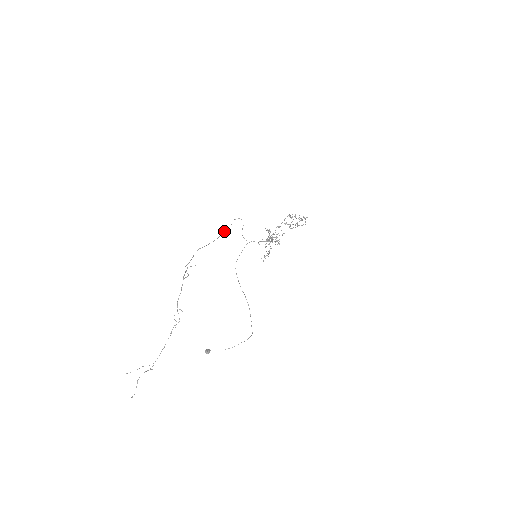
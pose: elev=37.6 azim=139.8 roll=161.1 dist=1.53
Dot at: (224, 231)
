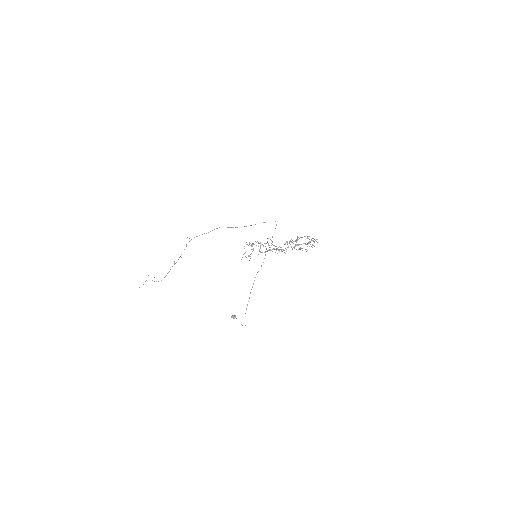
Dot at: occluded
